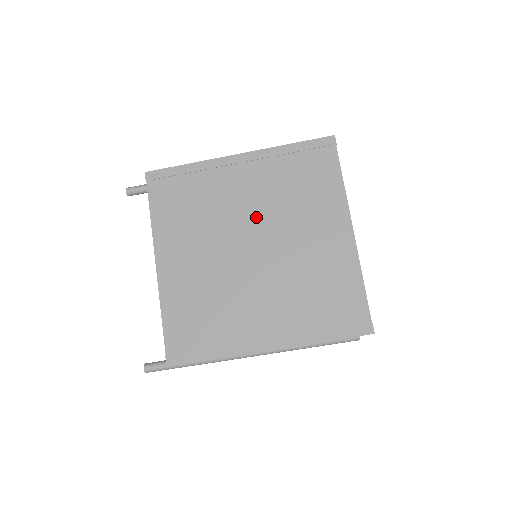
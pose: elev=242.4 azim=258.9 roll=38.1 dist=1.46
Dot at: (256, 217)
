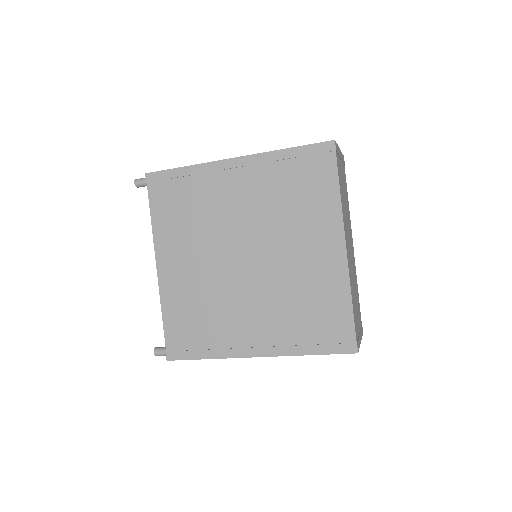
Dot at: (250, 226)
